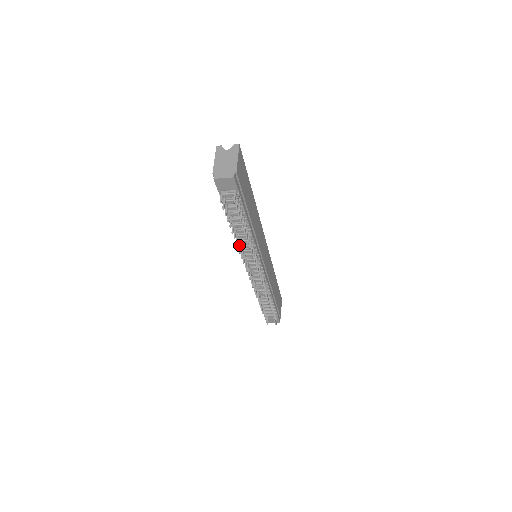
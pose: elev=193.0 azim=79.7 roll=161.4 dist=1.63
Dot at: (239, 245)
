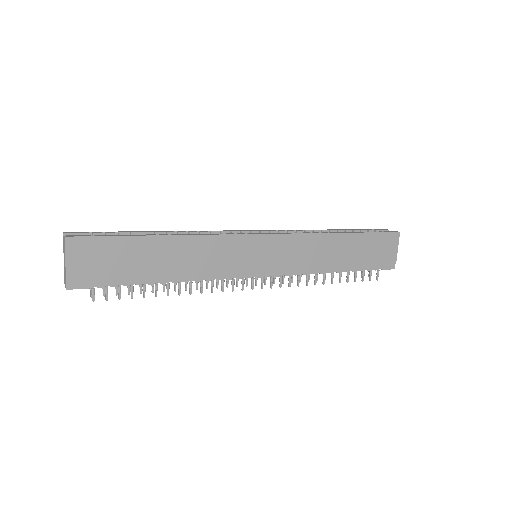
Dot at: occluded
